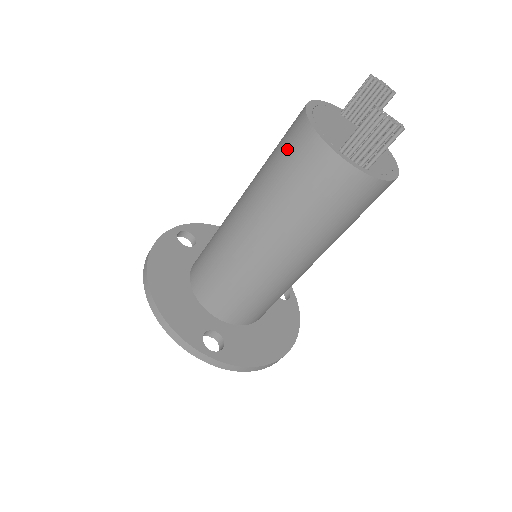
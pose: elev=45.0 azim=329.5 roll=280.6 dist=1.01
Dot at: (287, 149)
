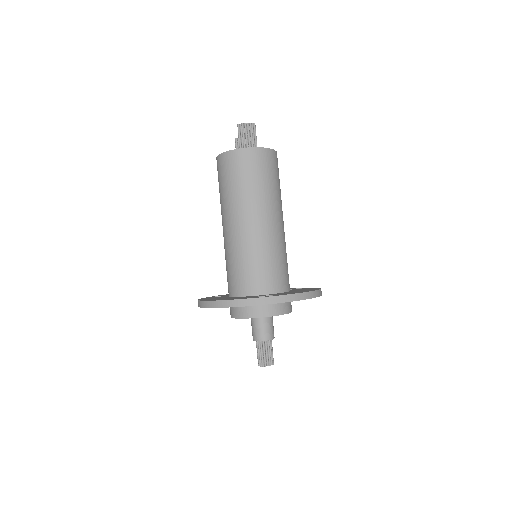
Dot at: (221, 174)
